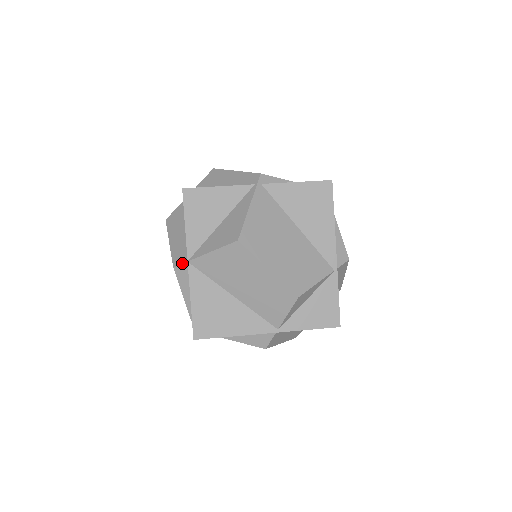
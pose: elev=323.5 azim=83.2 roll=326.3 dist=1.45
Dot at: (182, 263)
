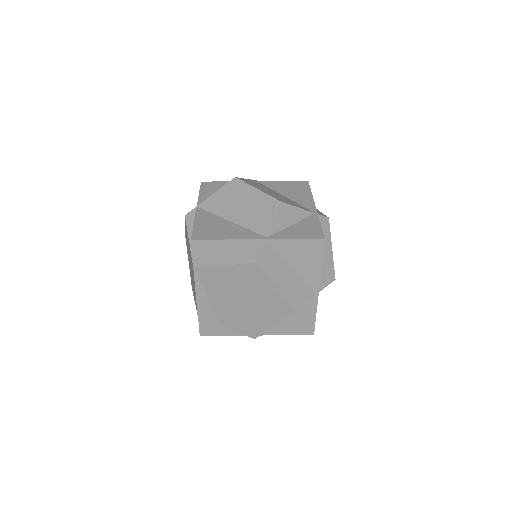
Dot at: (192, 209)
